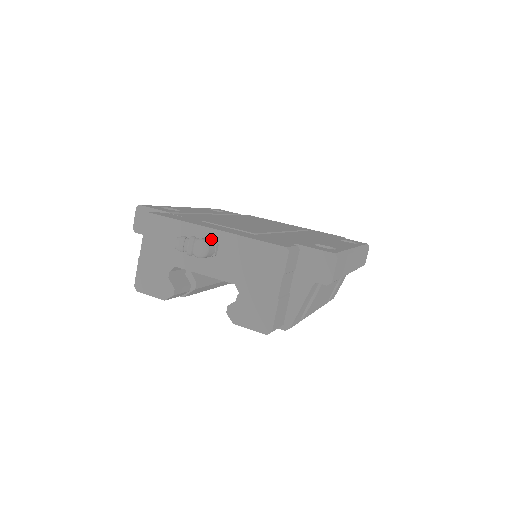
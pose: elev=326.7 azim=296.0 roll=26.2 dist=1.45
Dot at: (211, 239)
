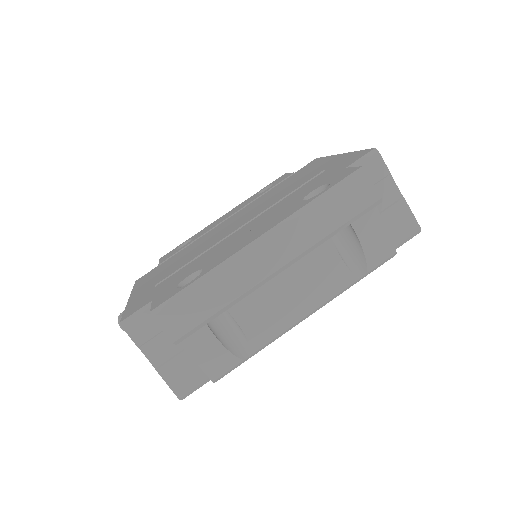
Dot at: occluded
